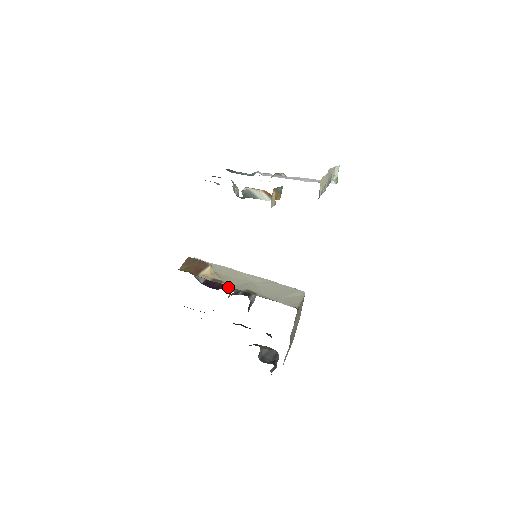
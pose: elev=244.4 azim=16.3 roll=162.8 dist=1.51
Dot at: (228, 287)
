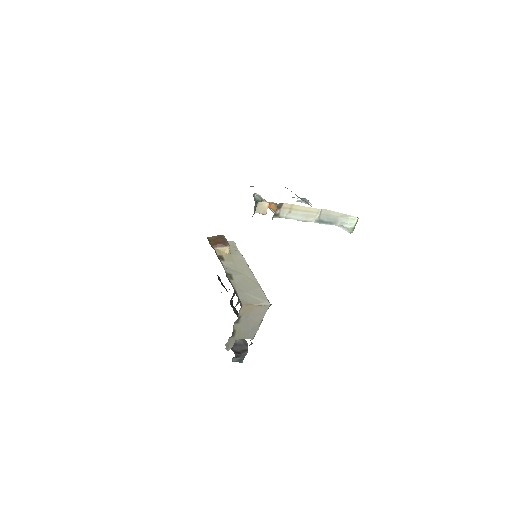
Dot at: occluded
